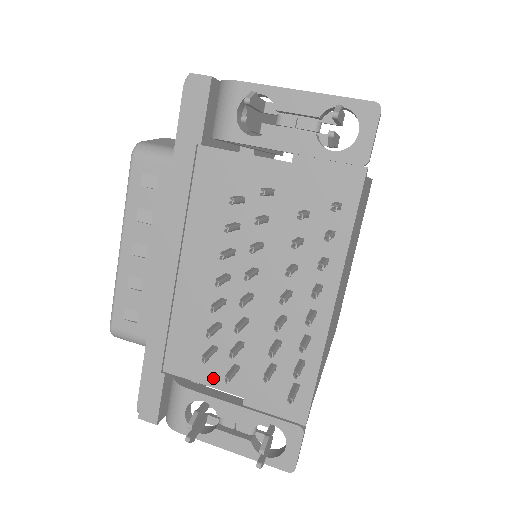
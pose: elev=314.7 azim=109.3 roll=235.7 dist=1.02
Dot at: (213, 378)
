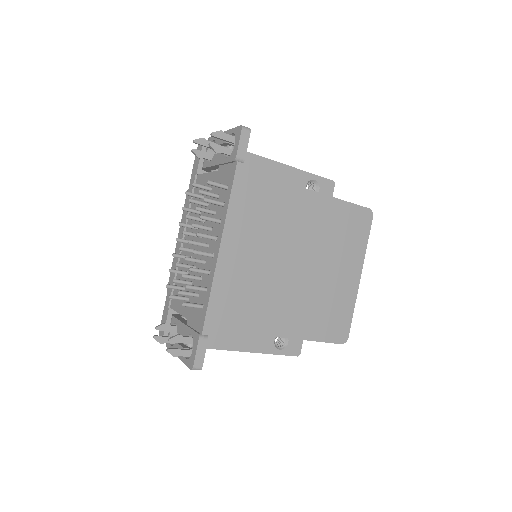
Dot at: (181, 308)
